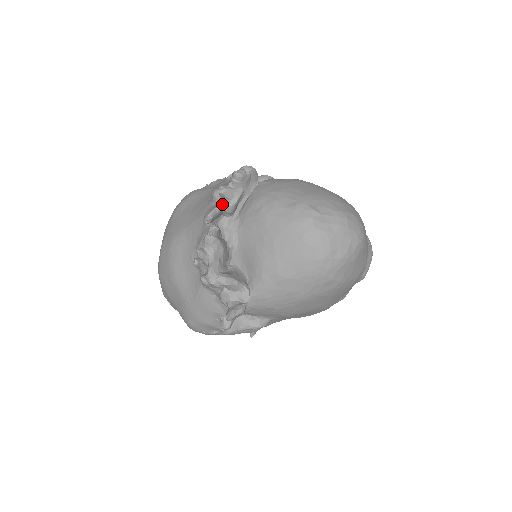
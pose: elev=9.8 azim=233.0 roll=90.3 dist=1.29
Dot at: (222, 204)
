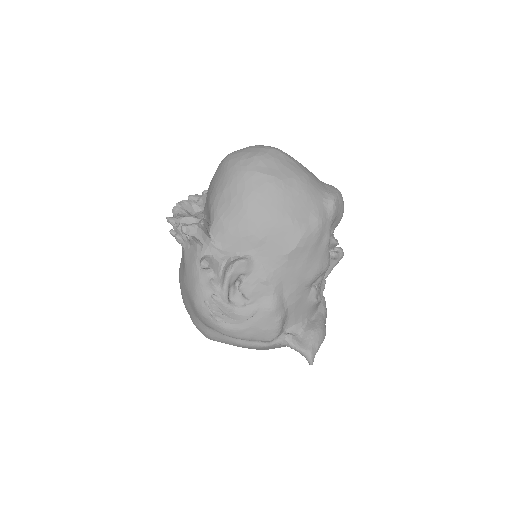
Dot at: (189, 201)
